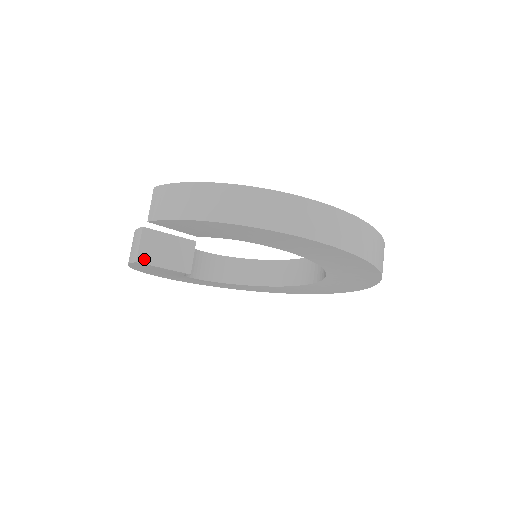
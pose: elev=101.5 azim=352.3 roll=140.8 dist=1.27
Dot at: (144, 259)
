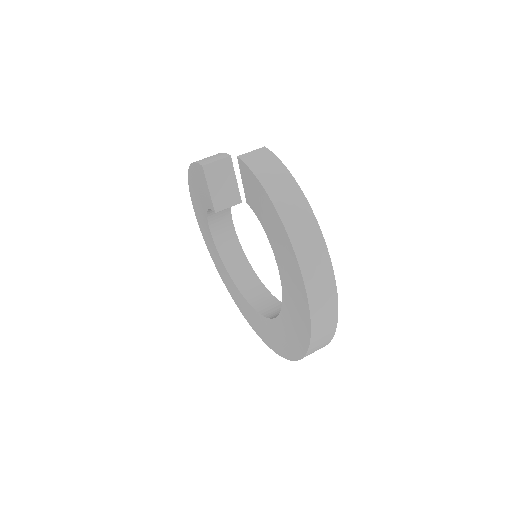
Dot at: (208, 170)
